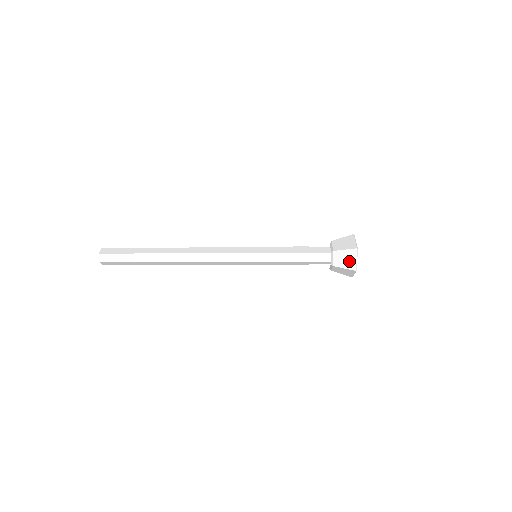
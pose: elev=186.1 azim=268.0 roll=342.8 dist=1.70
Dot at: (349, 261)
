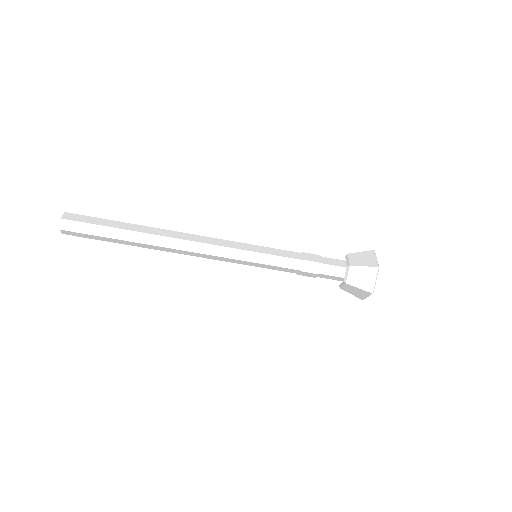
Dot at: (368, 260)
